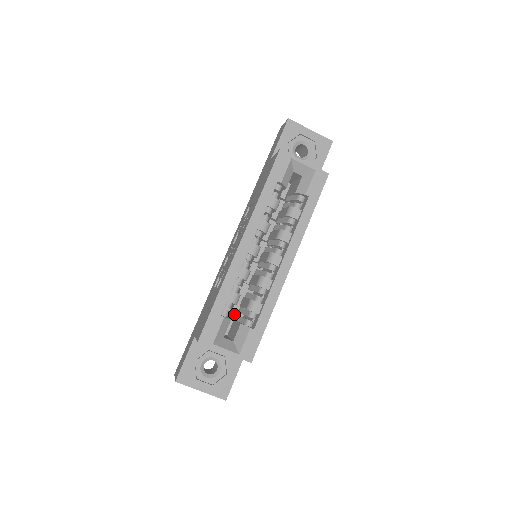
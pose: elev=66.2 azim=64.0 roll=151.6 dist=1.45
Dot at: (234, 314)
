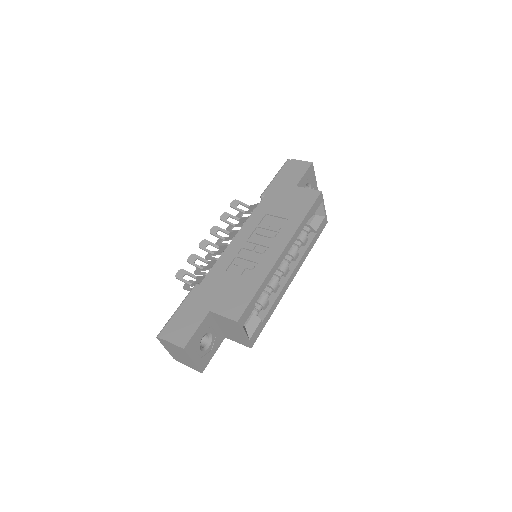
Dot at: occluded
